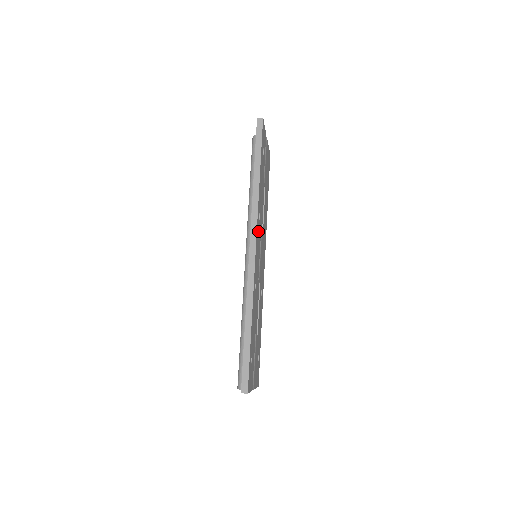
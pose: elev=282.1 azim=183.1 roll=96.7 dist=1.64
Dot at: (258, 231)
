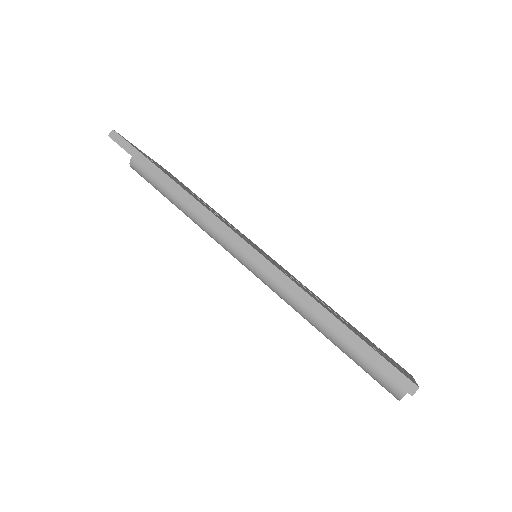
Dot at: occluded
